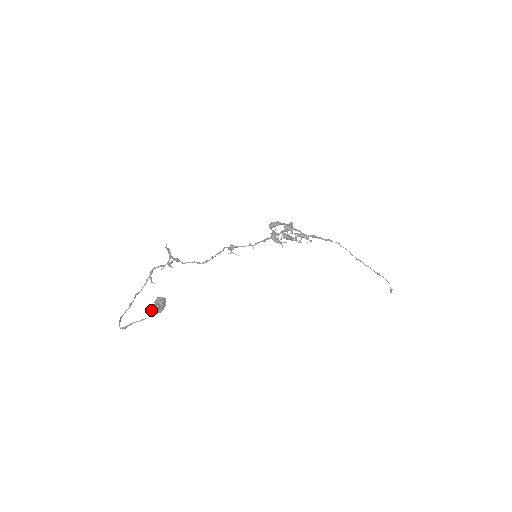
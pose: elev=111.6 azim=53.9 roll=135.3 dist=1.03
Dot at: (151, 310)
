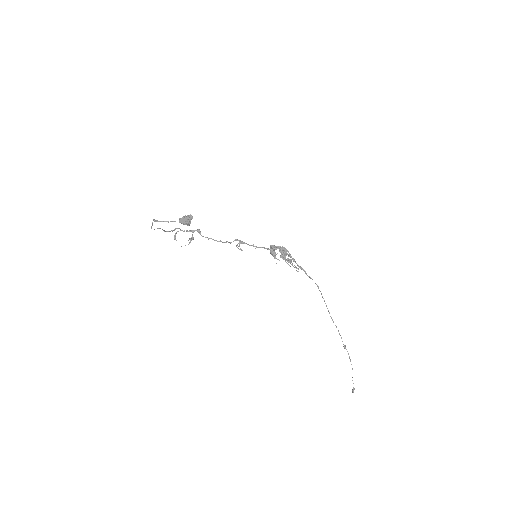
Dot at: (180, 220)
